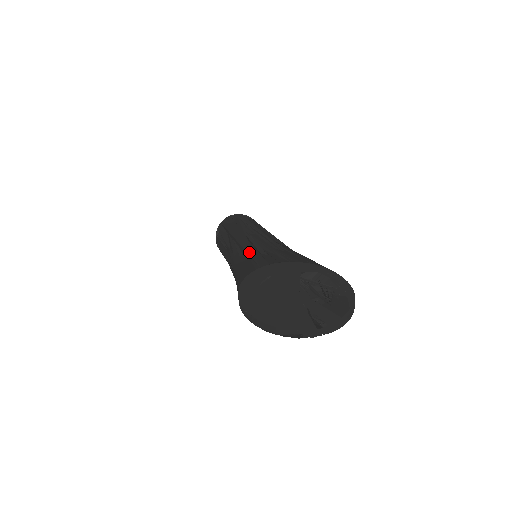
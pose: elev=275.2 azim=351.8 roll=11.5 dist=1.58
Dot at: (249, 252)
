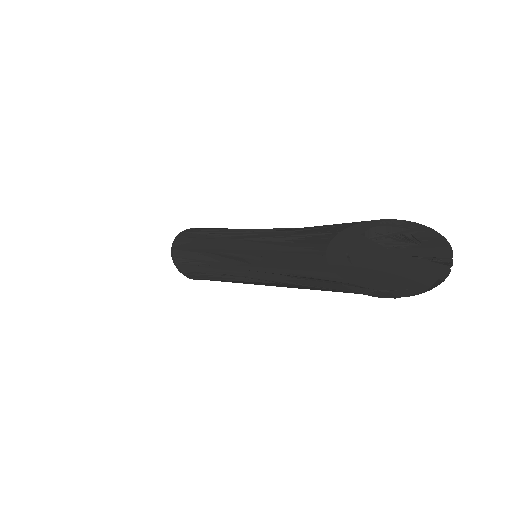
Dot at: (280, 249)
